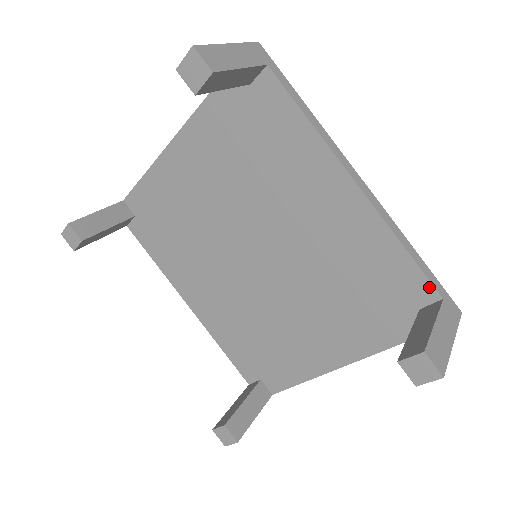
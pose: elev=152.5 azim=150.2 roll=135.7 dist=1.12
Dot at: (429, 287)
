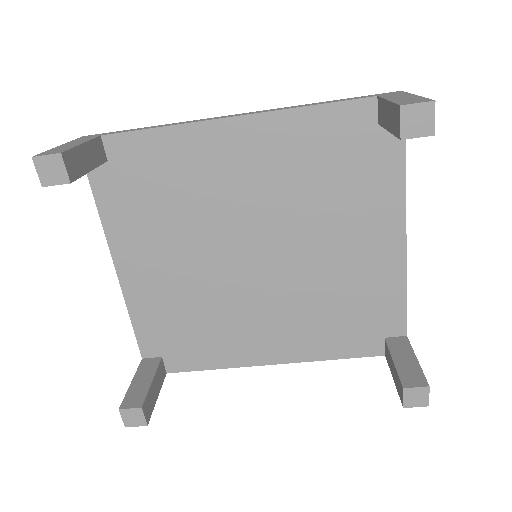
Dot at: (360, 103)
